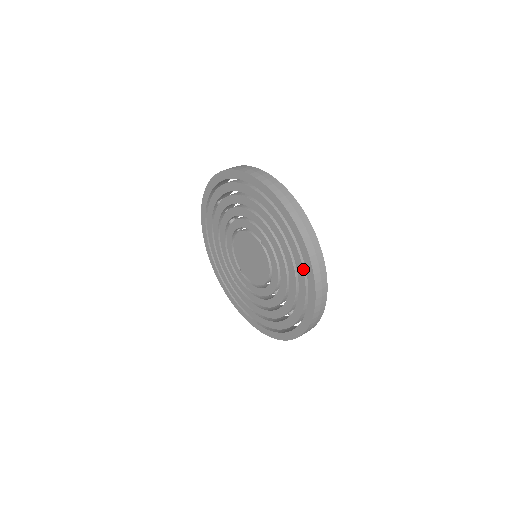
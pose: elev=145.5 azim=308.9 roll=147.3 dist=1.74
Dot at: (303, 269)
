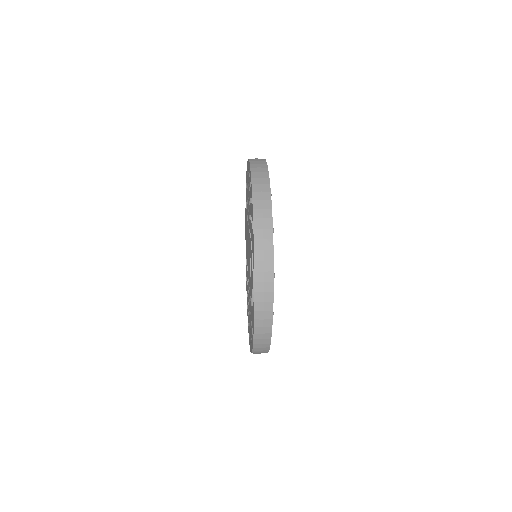
Dot at: occluded
